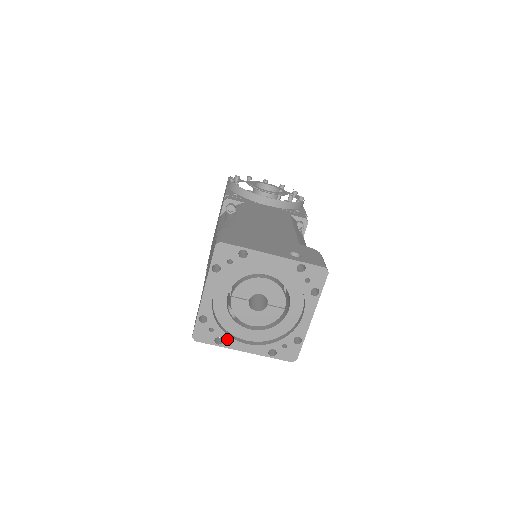
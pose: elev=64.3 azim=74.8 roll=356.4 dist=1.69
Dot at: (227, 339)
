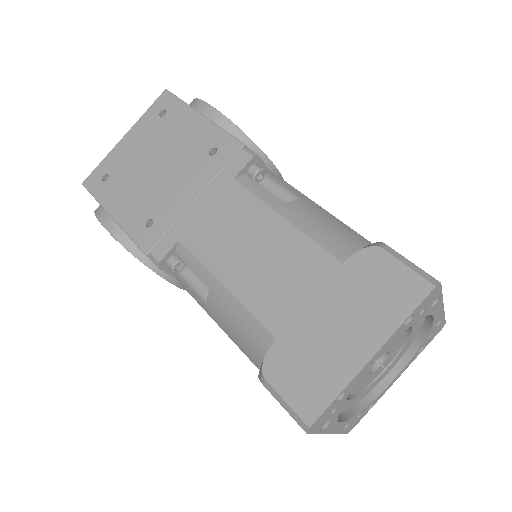
Dot at: (333, 421)
